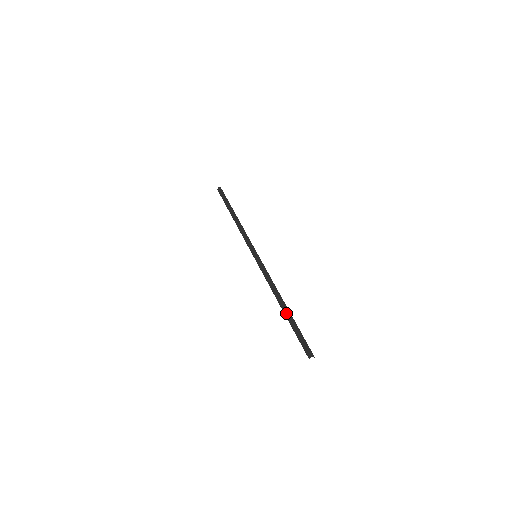
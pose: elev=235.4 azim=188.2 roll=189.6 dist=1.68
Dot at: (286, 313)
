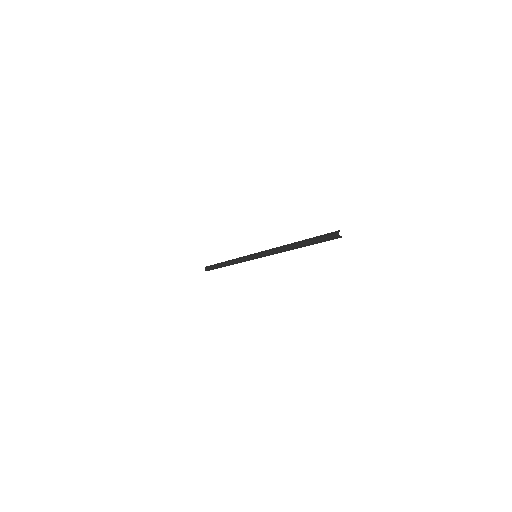
Dot at: (301, 241)
